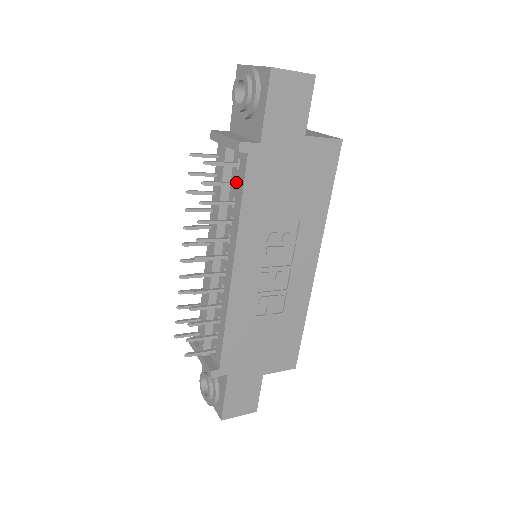
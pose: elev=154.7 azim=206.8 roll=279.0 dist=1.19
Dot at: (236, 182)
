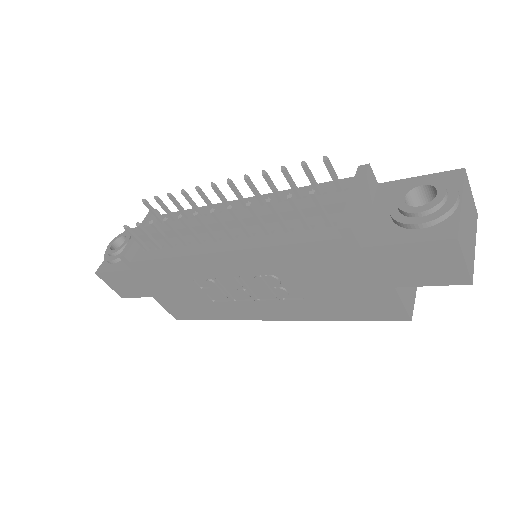
Dot at: (311, 227)
